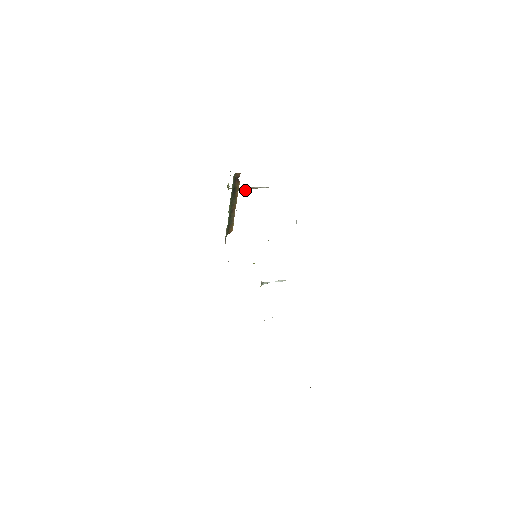
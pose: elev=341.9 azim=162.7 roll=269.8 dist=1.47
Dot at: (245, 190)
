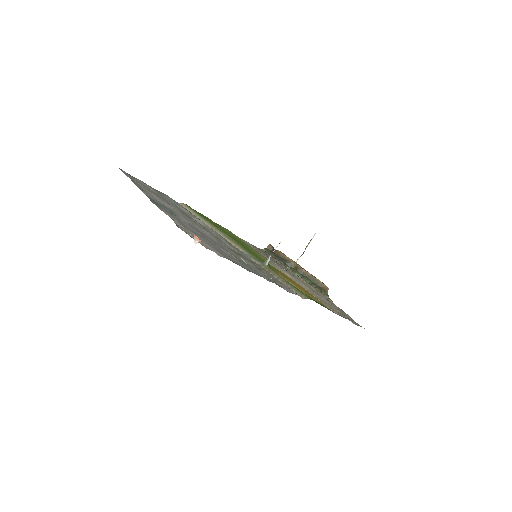
Dot at: (303, 253)
